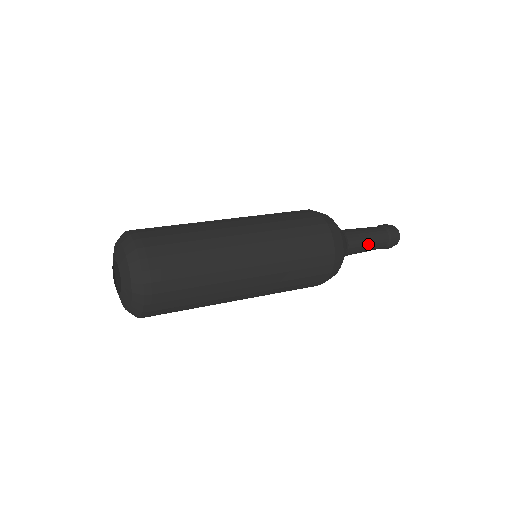
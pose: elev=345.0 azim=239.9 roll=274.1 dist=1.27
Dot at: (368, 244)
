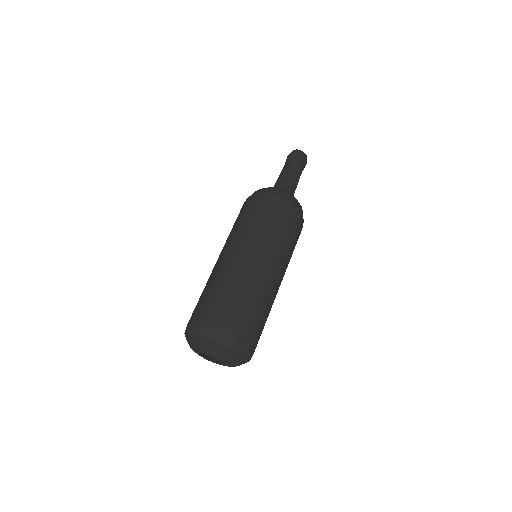
Dot at: occluded
